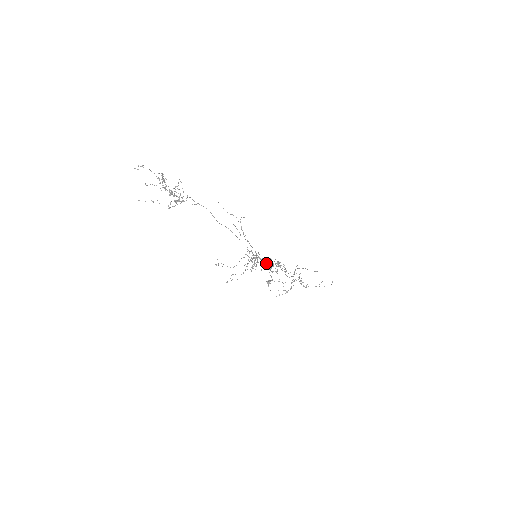
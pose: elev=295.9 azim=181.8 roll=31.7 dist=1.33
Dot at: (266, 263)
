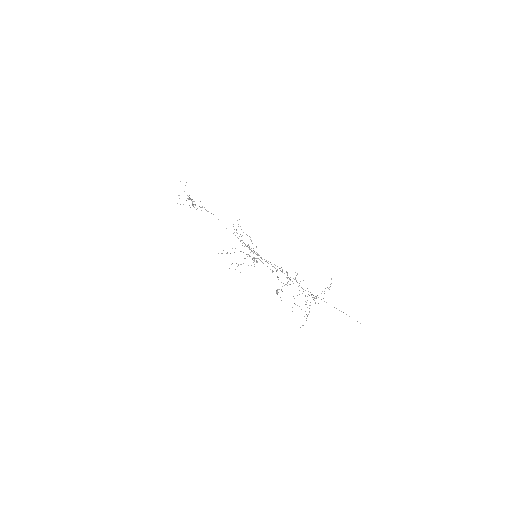
Dot at: (237, 220)
